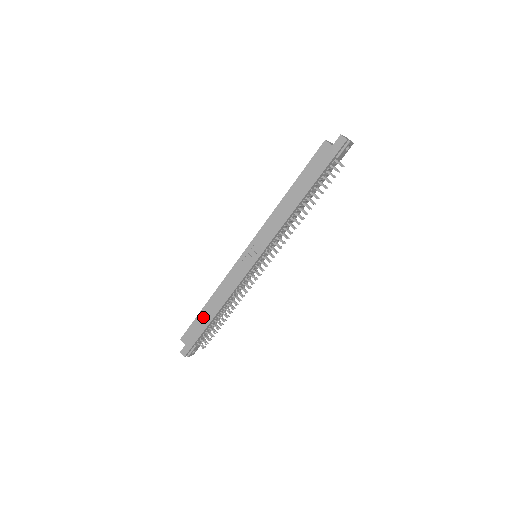
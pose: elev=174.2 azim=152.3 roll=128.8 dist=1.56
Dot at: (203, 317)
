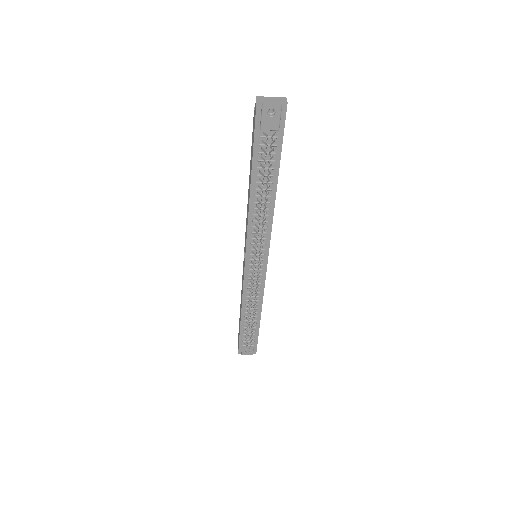
Dot at: occluded
